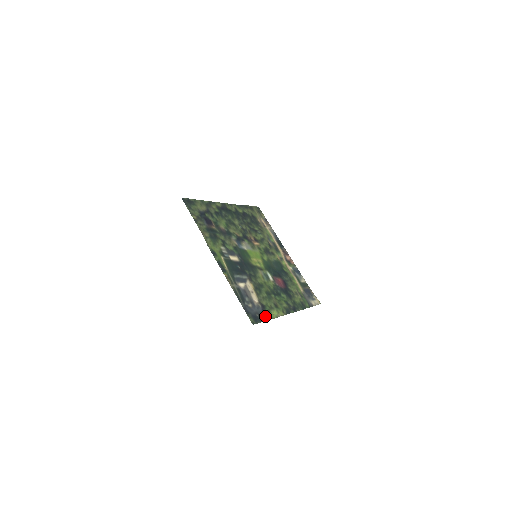
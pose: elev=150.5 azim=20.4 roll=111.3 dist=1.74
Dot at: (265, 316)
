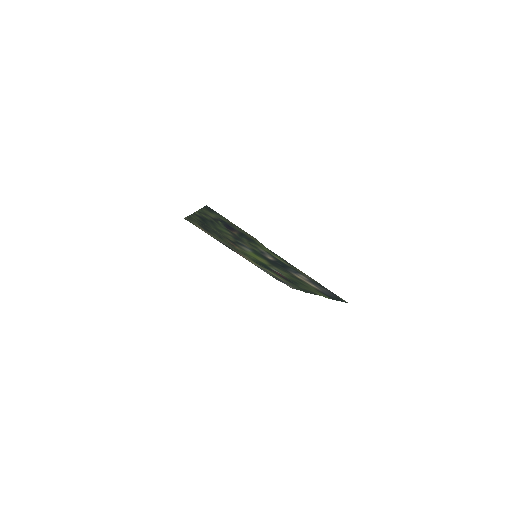
Dot at: (330, 297)
